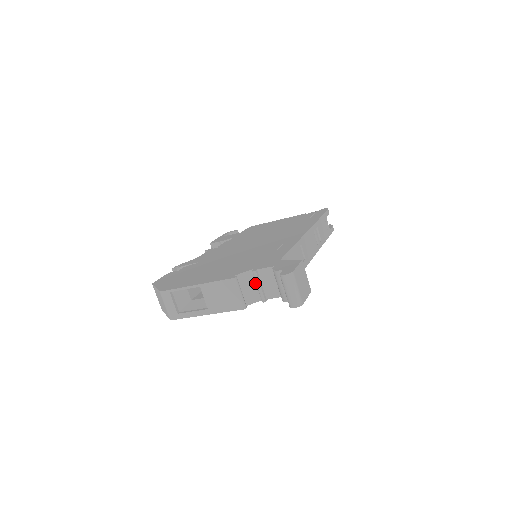
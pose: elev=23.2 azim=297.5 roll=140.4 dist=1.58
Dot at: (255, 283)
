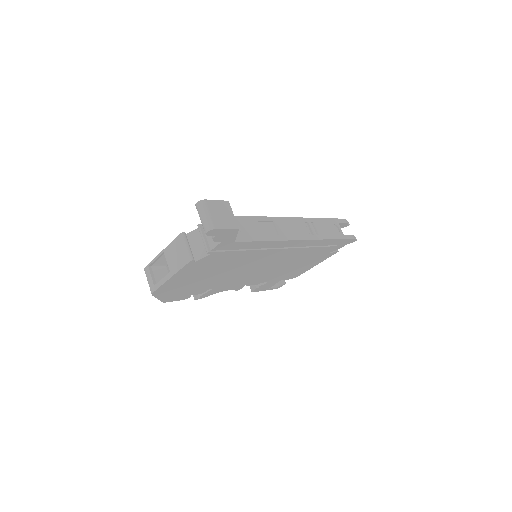
Dot at: occluded
